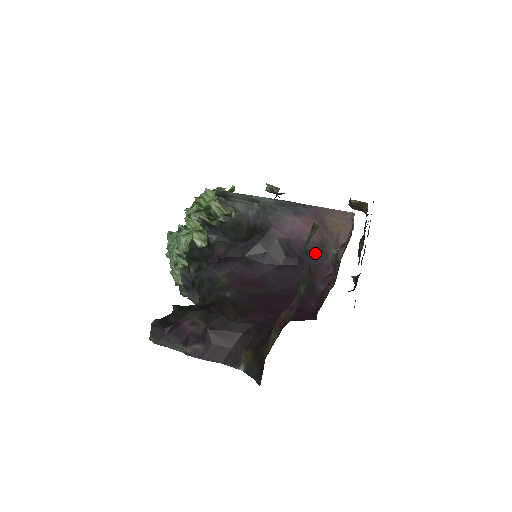
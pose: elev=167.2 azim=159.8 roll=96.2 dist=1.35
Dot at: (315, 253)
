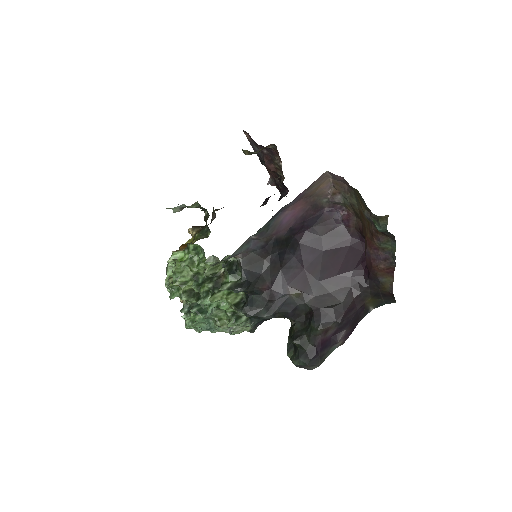
Dot at: (313, 214)
